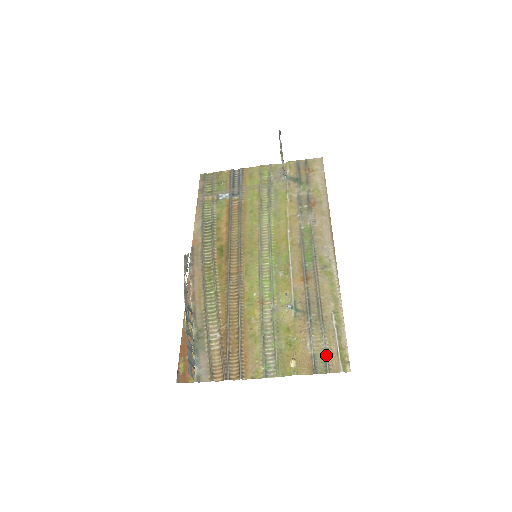
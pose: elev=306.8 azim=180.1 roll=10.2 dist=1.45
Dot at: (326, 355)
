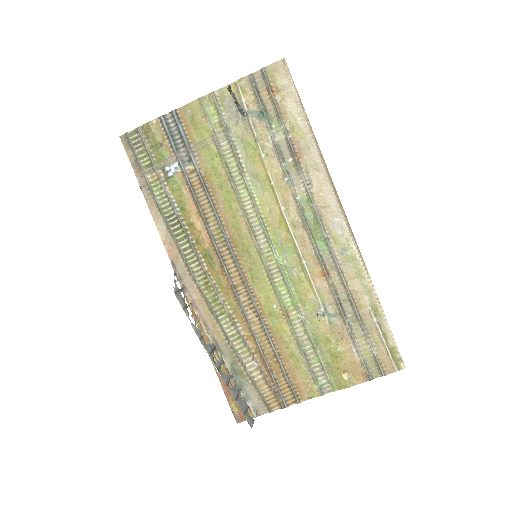
Dot at: (377, 359)
